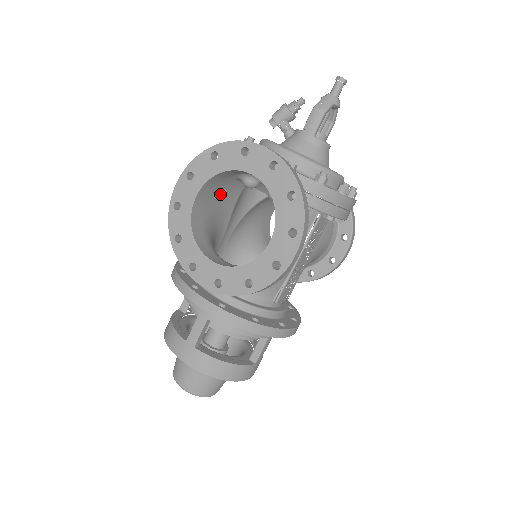
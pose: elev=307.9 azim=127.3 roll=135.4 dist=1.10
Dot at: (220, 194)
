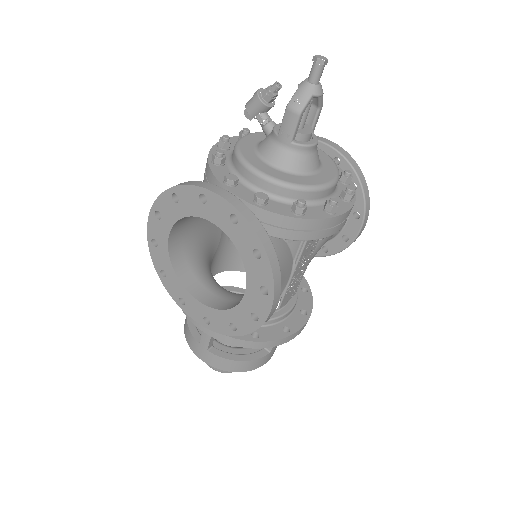
Dot at: occluded
